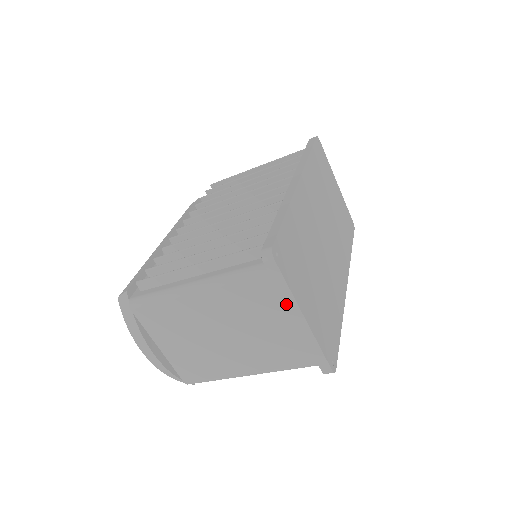
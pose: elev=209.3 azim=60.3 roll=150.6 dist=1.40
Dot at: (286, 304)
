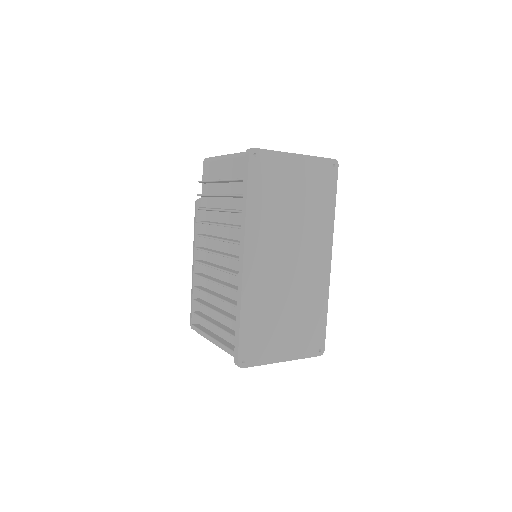
Dot at: occluded
